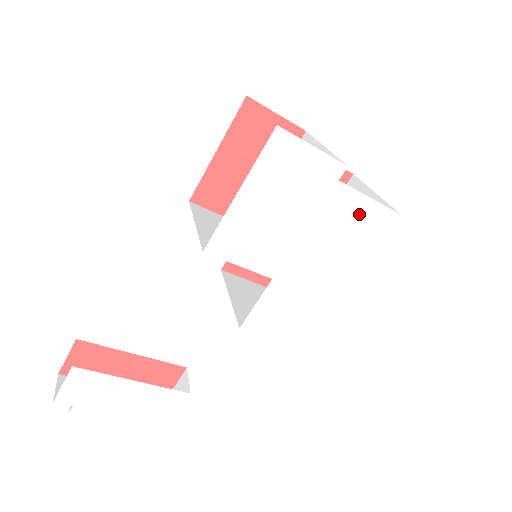
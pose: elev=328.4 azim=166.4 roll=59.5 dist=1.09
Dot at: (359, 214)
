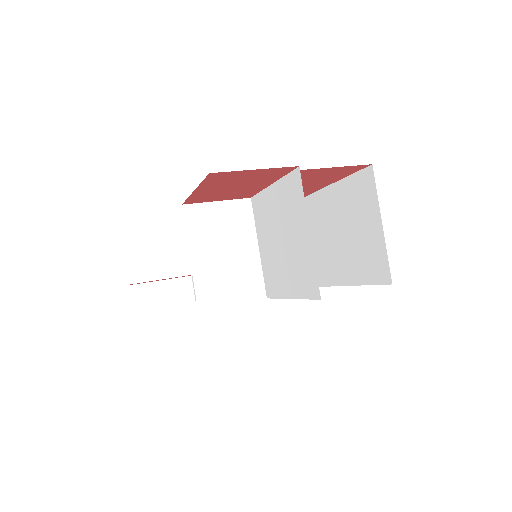
Dot at: occluded
